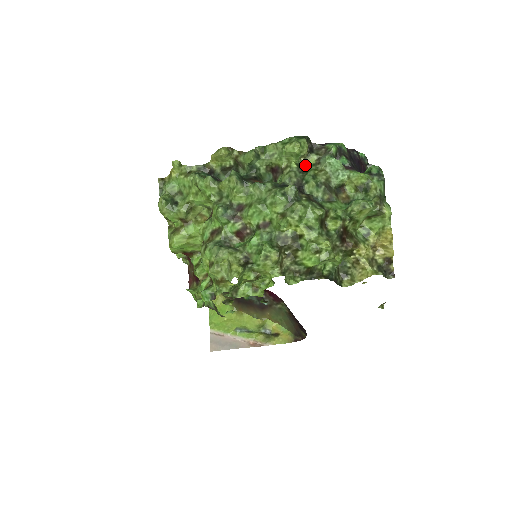
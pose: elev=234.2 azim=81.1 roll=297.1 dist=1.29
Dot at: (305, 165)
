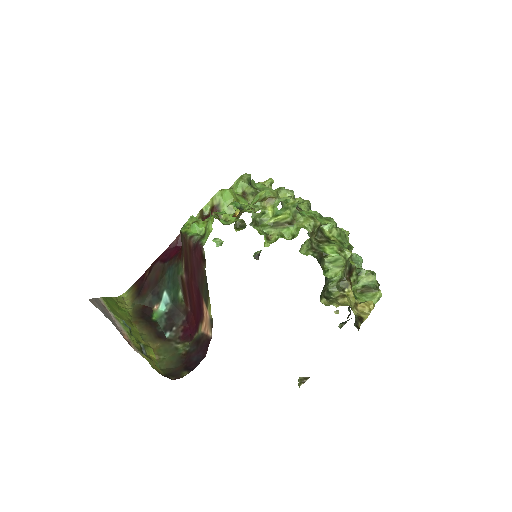
Dot at: occluded
